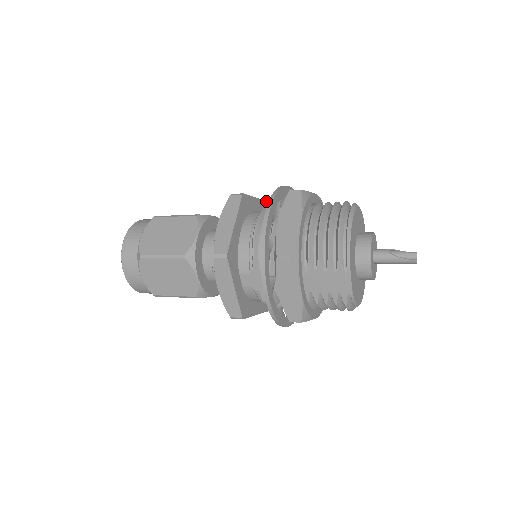
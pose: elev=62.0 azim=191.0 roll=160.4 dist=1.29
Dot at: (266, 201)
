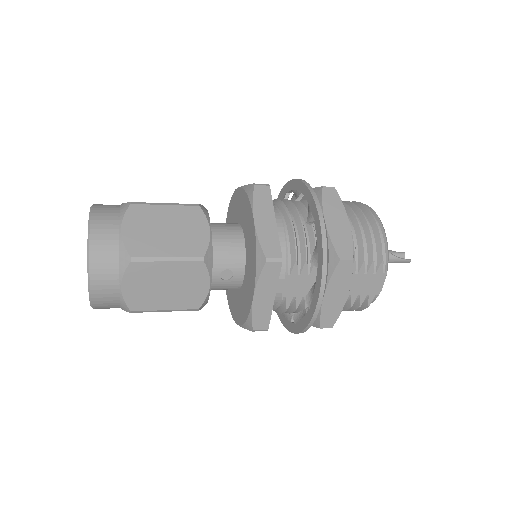
Dot at: occluded
